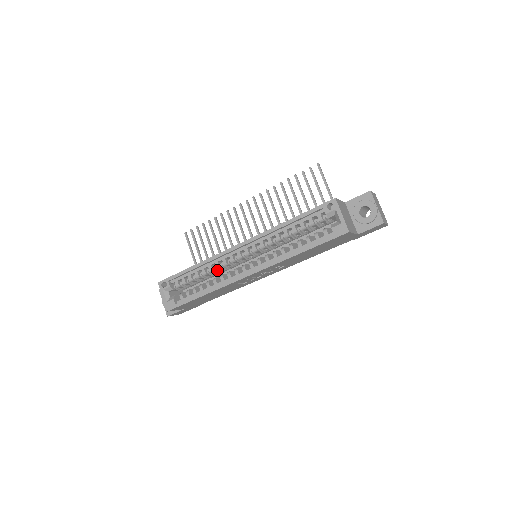
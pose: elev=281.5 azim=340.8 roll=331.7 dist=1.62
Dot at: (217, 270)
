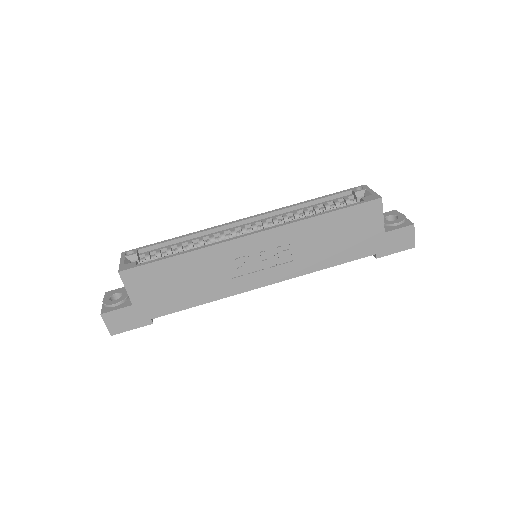
Dot at: occluded
